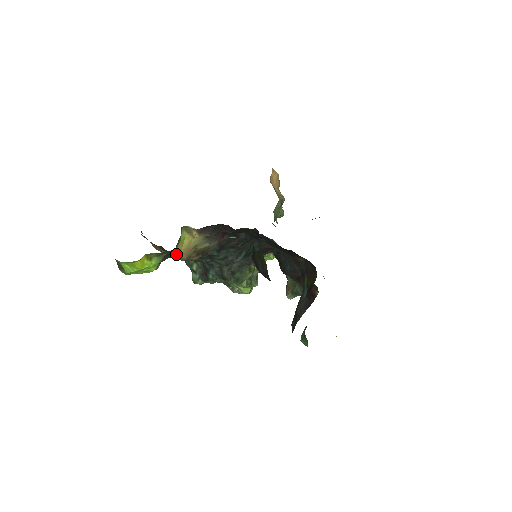
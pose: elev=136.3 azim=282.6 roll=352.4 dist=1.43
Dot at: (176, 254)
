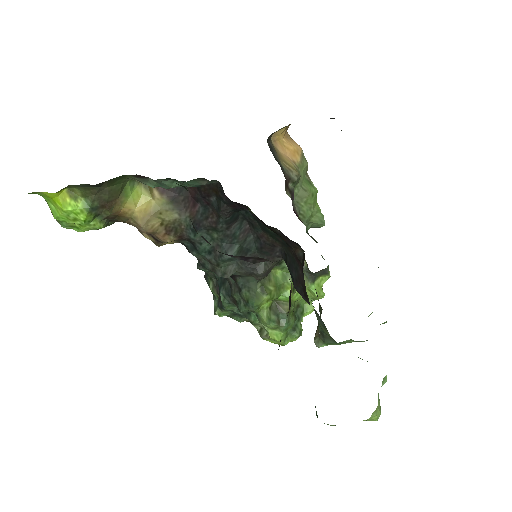
Dot at: (127, 214)
